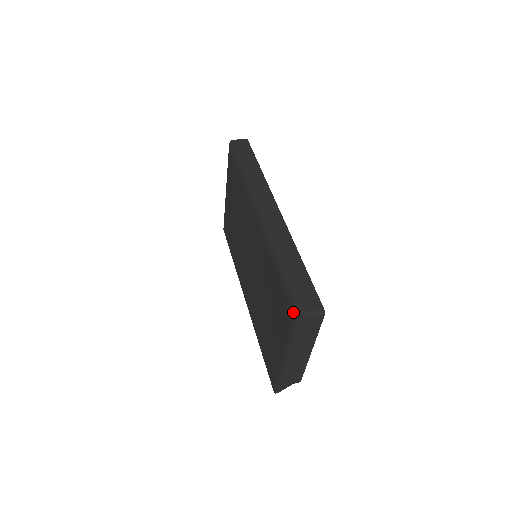
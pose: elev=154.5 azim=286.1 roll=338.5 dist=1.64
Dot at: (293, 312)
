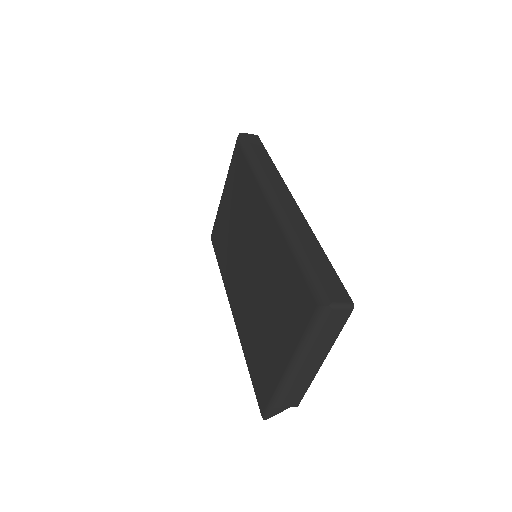
Dot at: (315, 302)
